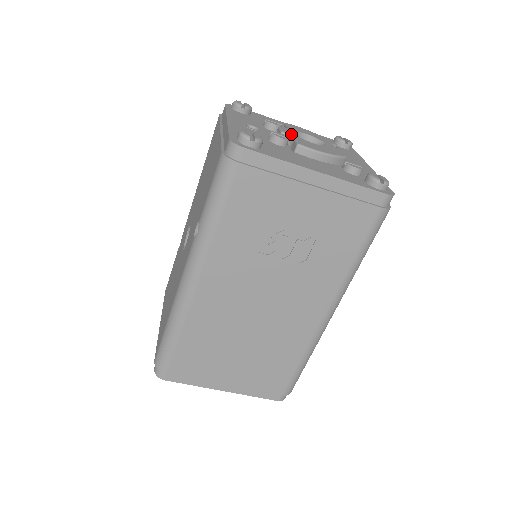
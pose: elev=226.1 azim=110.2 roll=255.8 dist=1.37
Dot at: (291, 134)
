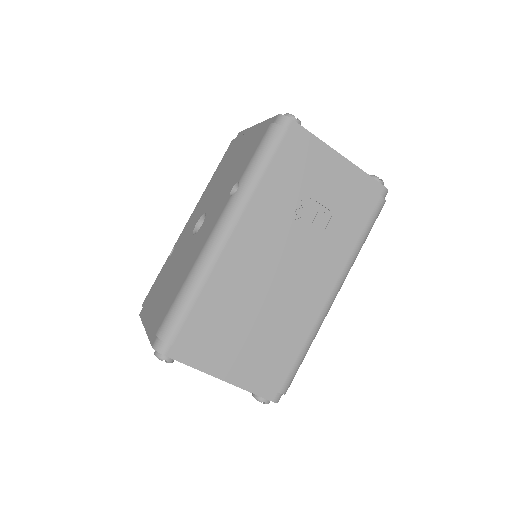
Dot at: occluded
